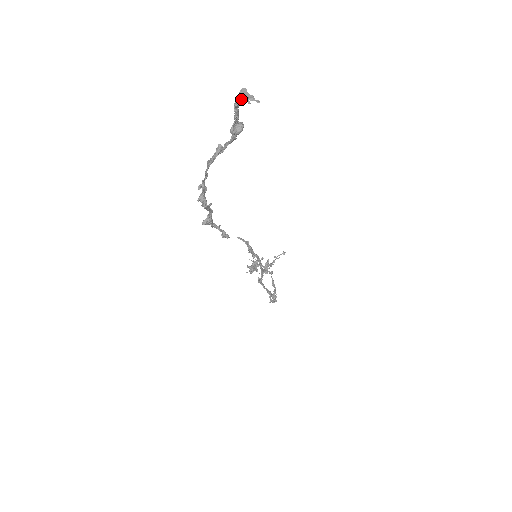
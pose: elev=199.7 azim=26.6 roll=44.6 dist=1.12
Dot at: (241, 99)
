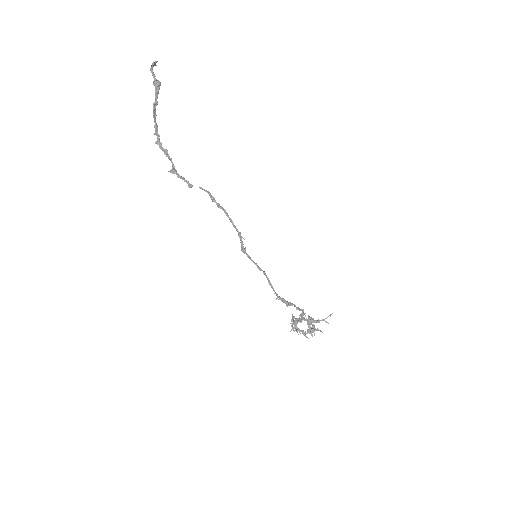
Dot at: (152, 66)
